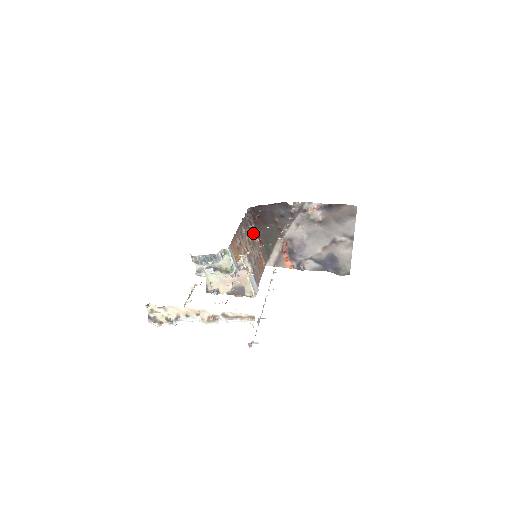
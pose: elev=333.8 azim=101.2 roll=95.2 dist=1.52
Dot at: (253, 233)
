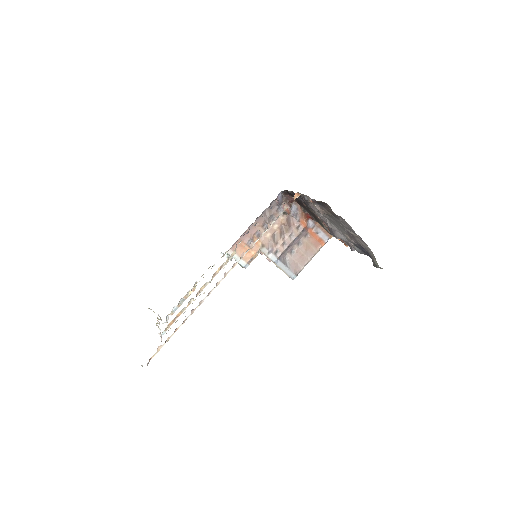
Dot at: (291, 215)
